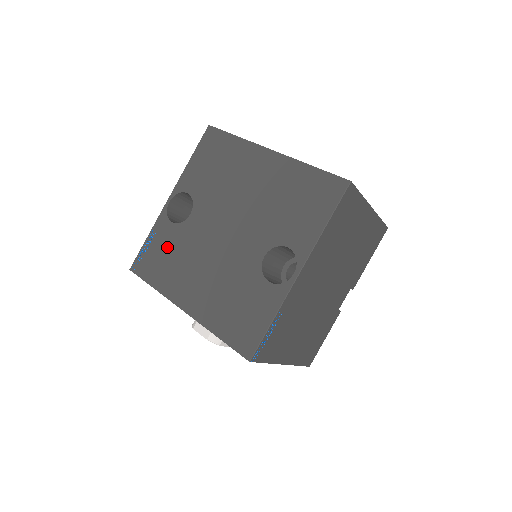
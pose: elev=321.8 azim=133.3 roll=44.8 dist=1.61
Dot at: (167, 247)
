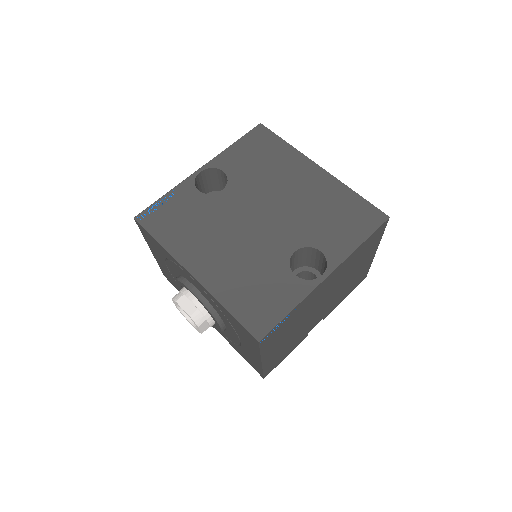
Dot at: (187, 211)
